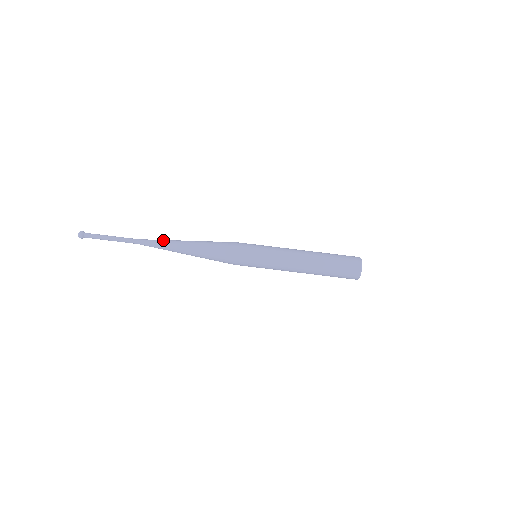
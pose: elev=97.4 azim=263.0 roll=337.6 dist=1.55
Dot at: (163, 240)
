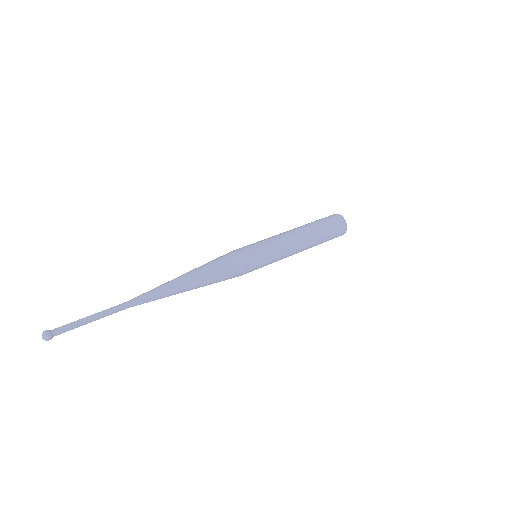
Dot at: (157, 287)
